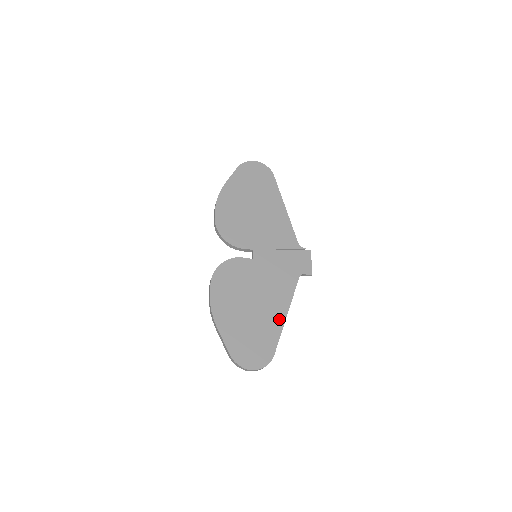
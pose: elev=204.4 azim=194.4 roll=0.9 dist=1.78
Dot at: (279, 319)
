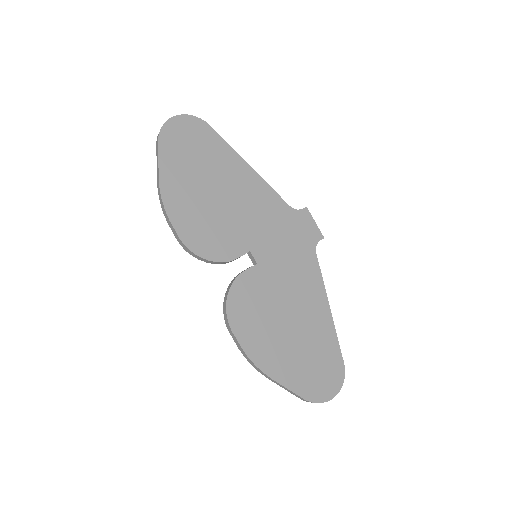
Dot at: (325, 318)
